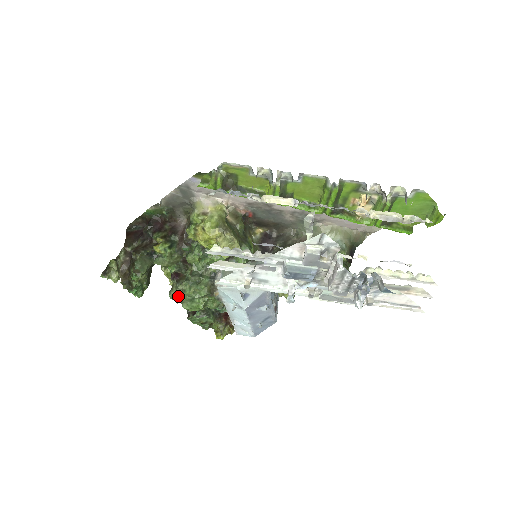
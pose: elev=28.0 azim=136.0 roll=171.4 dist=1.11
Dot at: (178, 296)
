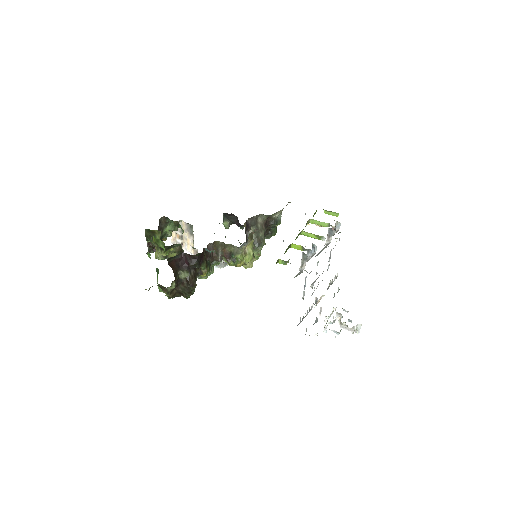
Dot at: occluded
